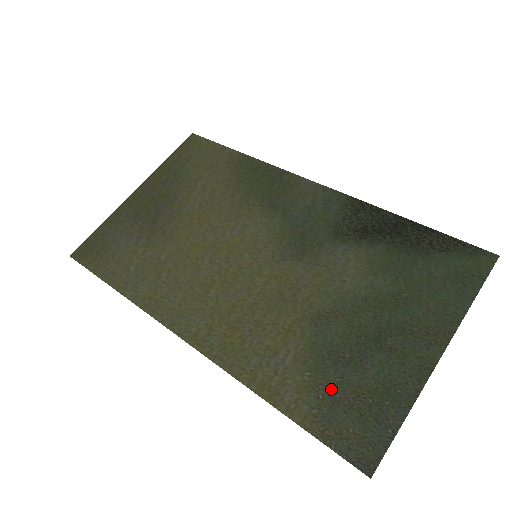
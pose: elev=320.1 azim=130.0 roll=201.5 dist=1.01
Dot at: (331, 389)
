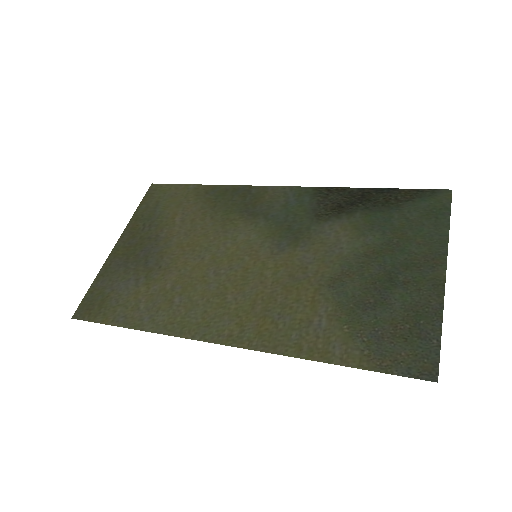
Dot at: (371, 330)
